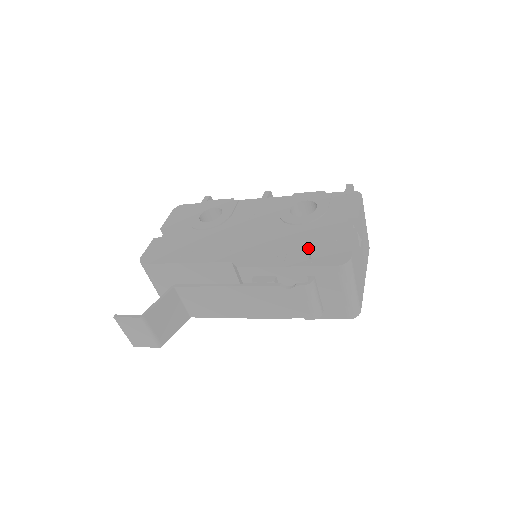
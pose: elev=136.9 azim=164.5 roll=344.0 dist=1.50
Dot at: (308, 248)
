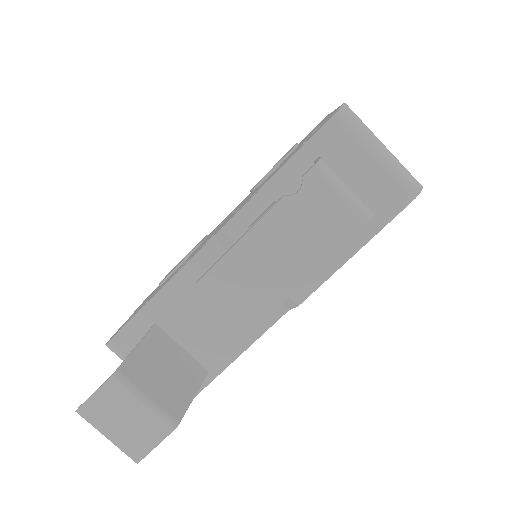
Dot at: (293, 153)
